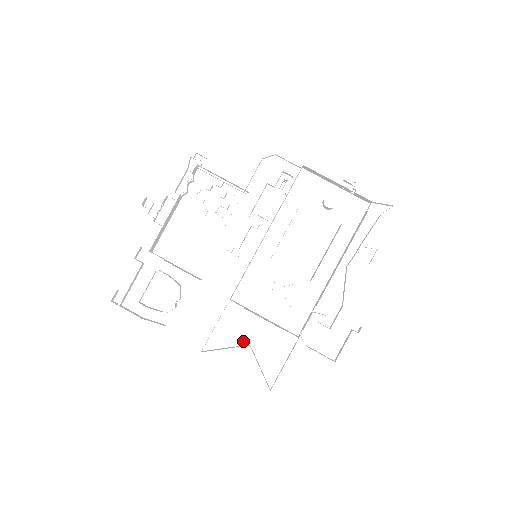
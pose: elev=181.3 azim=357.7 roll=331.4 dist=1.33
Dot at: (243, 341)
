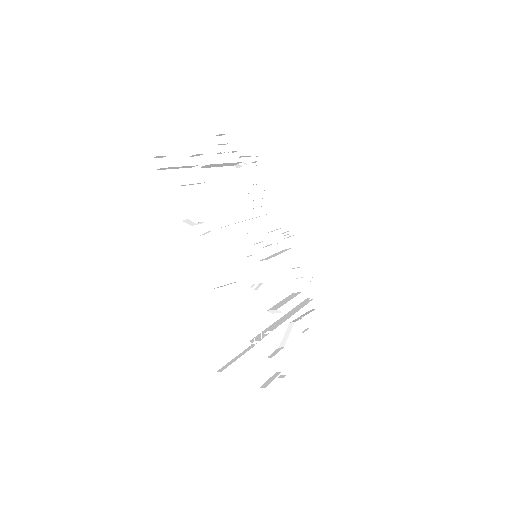
Dot at: (220, 308)
